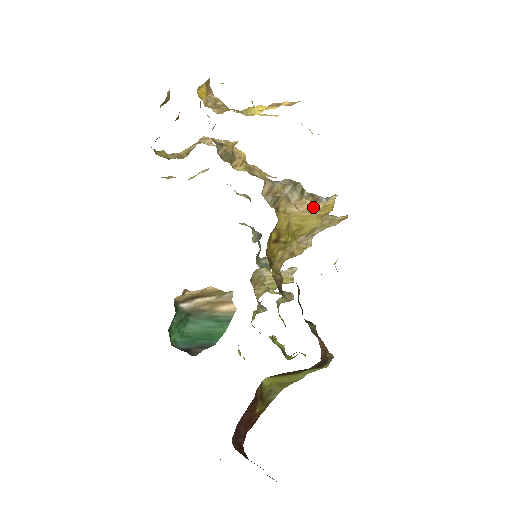
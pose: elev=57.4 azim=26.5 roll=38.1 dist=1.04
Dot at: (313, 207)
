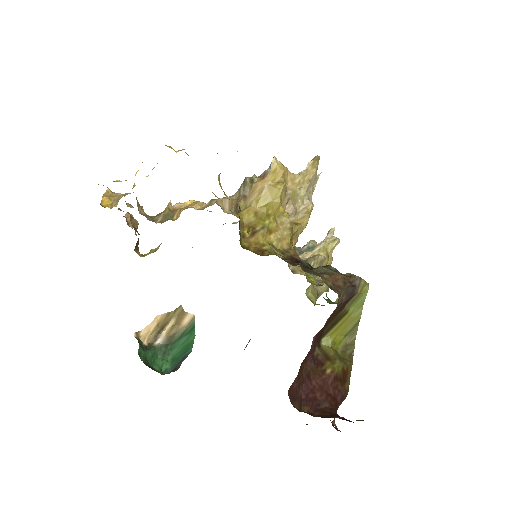
Dot at: (263, 184)
